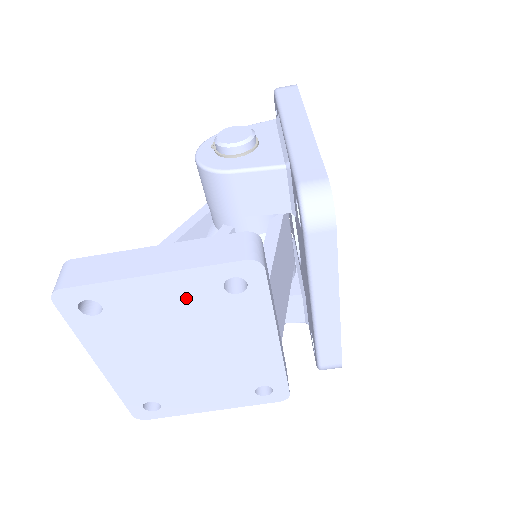
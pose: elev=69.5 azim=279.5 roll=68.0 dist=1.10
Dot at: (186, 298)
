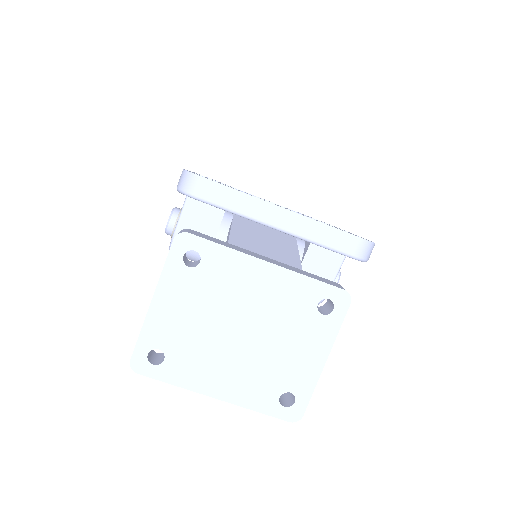
Dot at: (184, 295)
